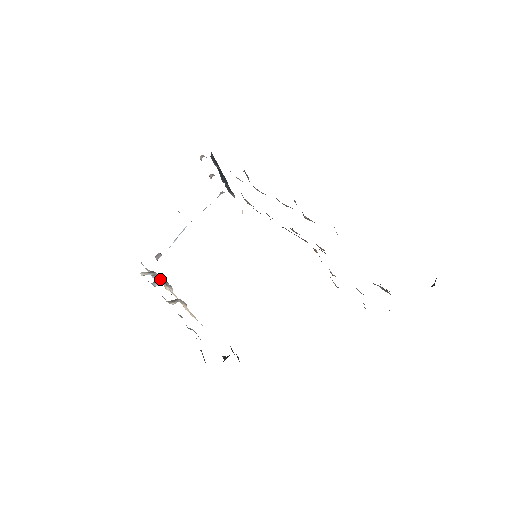
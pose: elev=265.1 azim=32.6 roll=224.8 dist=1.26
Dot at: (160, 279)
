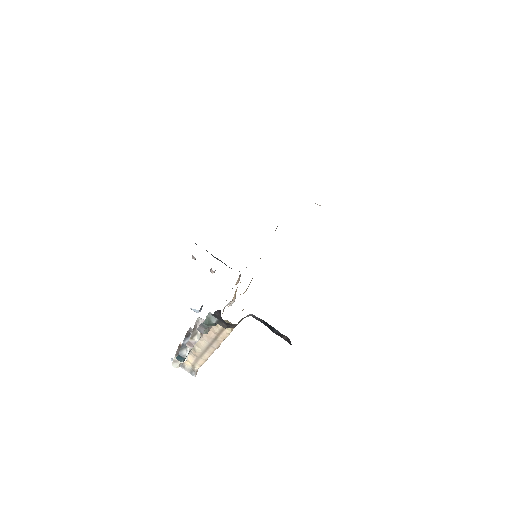
Dot at: (191, 355)
